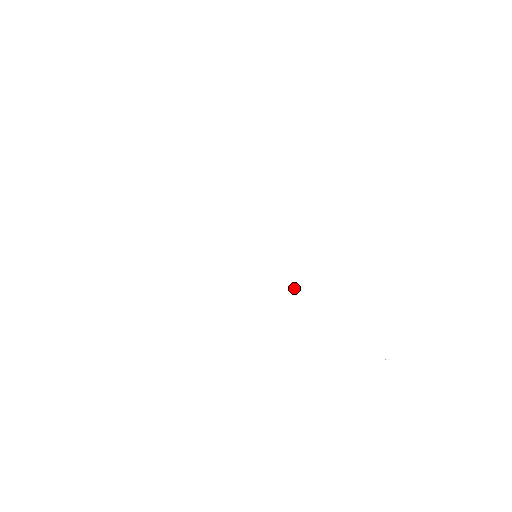
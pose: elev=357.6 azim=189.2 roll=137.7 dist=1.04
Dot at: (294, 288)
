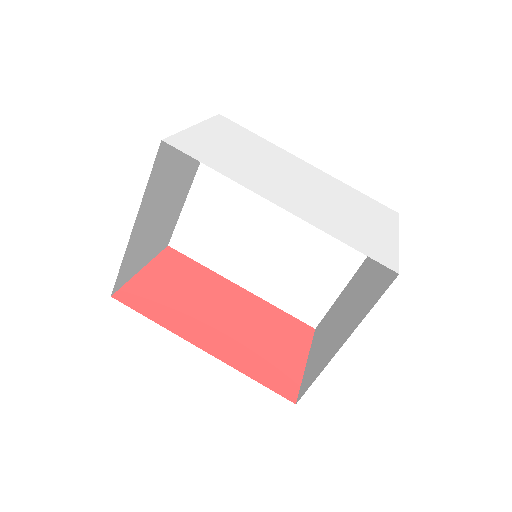
Dot at: (335, 210)
